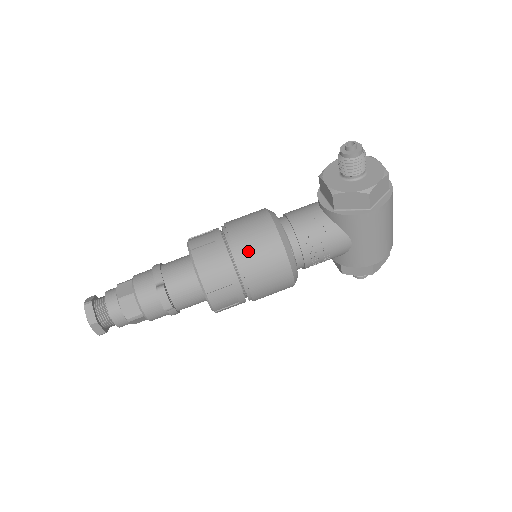
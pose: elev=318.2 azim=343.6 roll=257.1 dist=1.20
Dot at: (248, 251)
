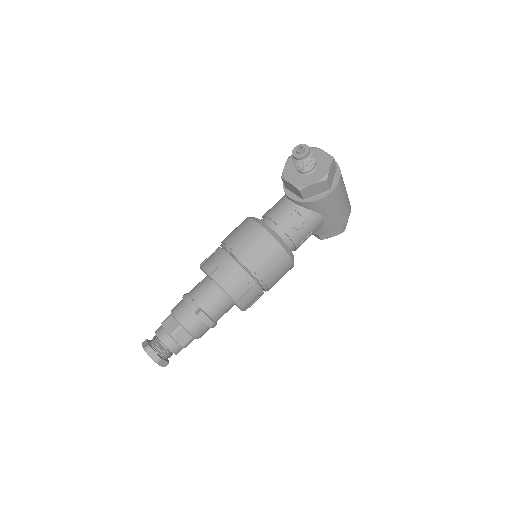
Dot at: (255, 258)
